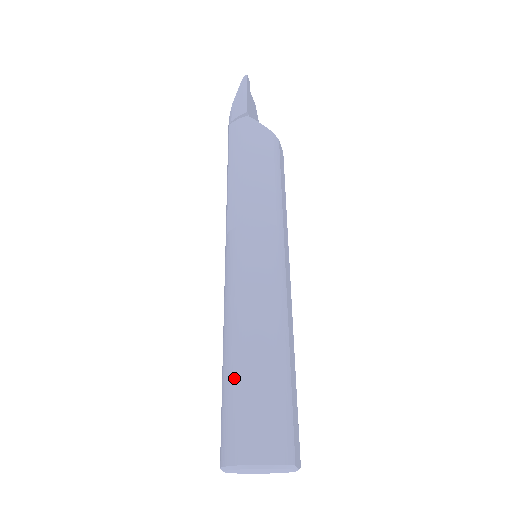
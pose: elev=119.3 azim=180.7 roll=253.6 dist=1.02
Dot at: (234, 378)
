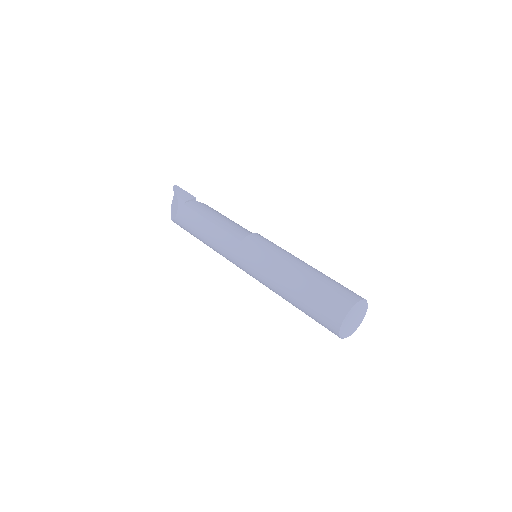
Dot at: (320, 279)
